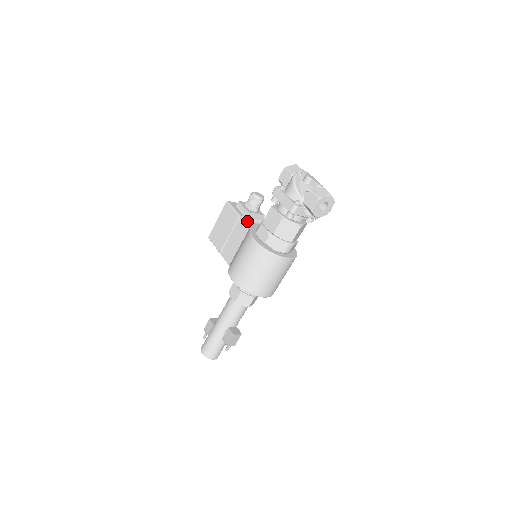
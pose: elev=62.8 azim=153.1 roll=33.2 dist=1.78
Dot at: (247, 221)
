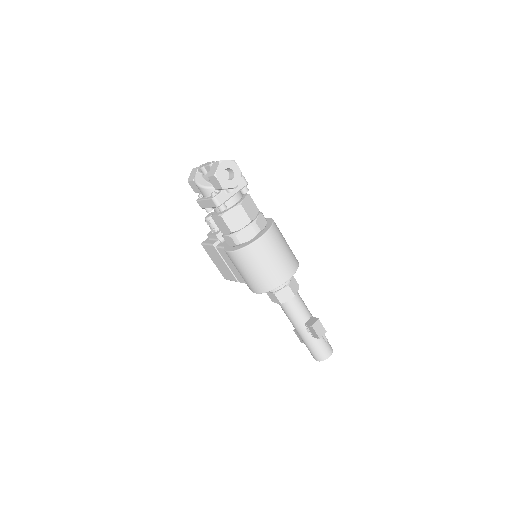
Dot at: (223, 241)
